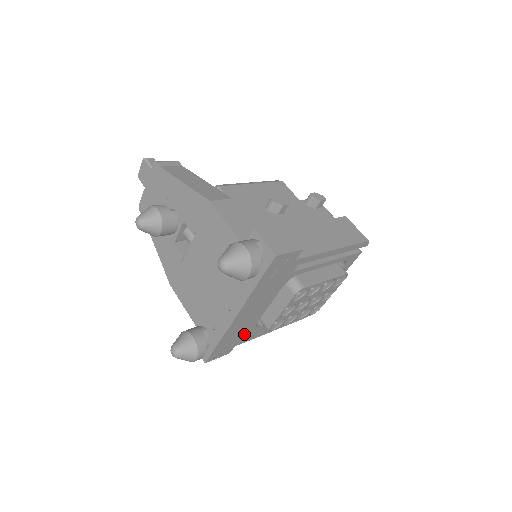
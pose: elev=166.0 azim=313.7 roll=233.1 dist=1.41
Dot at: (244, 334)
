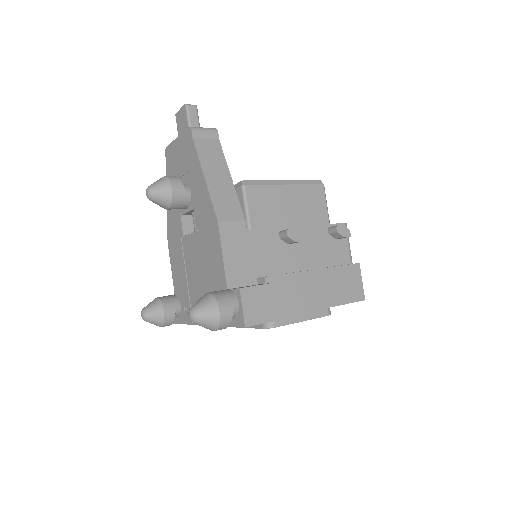
Dot at: occluded
